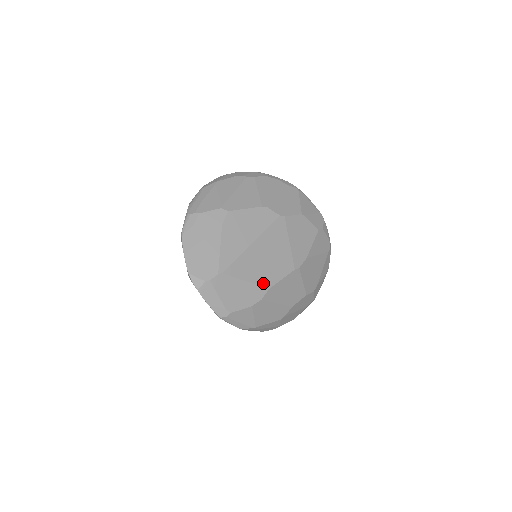
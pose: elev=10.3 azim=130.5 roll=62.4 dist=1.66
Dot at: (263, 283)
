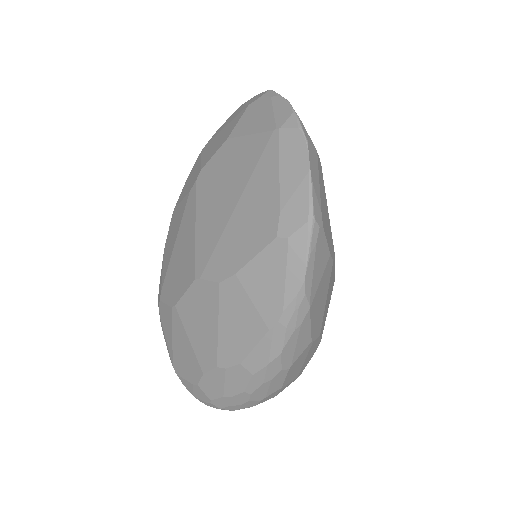
Dot at: occluded
